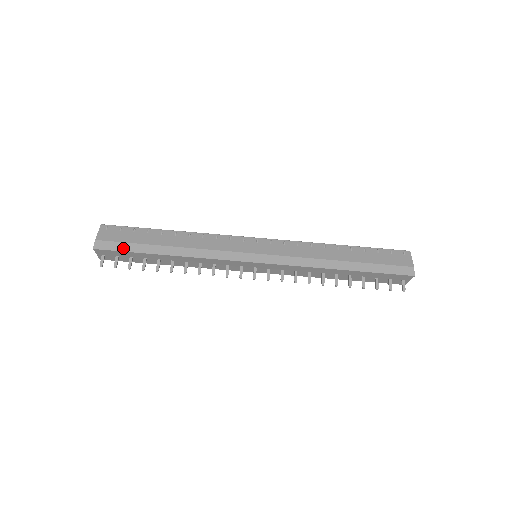
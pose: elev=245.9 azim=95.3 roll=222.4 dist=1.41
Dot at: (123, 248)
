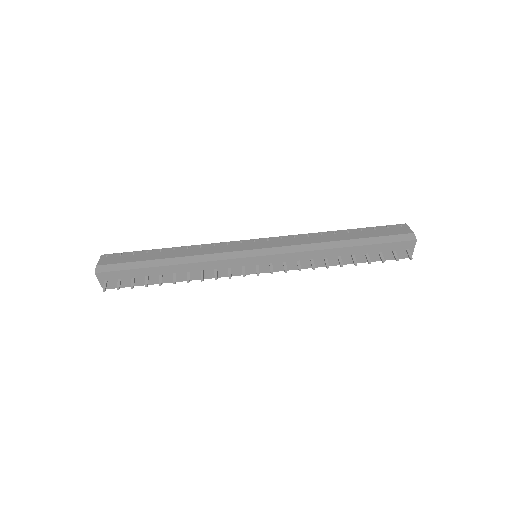
Dot at: (124, 267)
